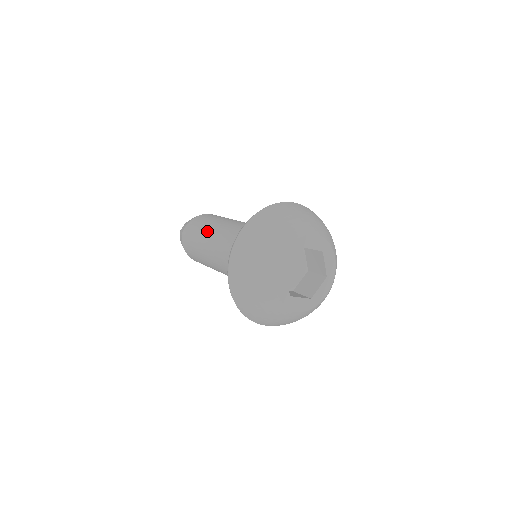
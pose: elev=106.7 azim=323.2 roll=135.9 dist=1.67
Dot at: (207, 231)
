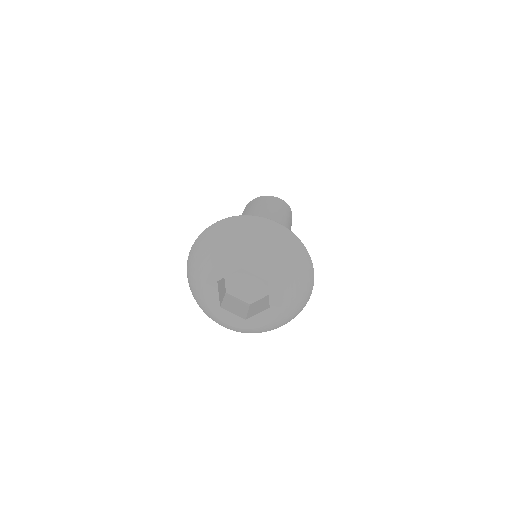
Dot at: (245, 214)
